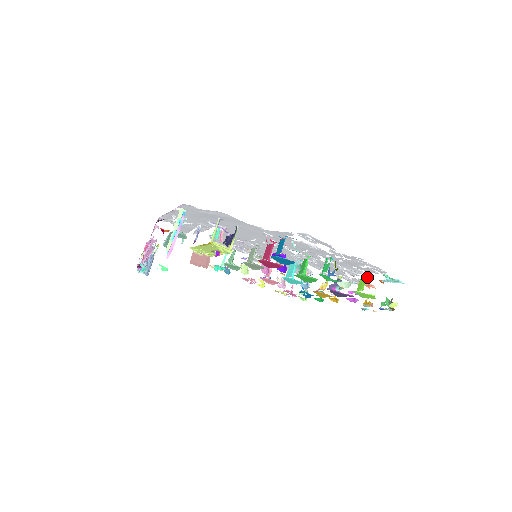
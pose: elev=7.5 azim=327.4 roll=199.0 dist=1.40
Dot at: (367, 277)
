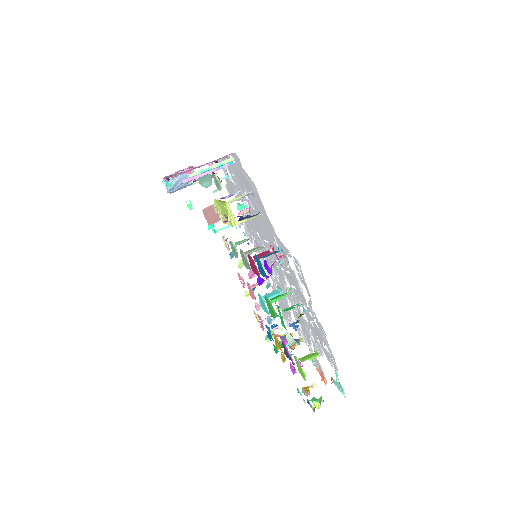
Dot at: occluded
